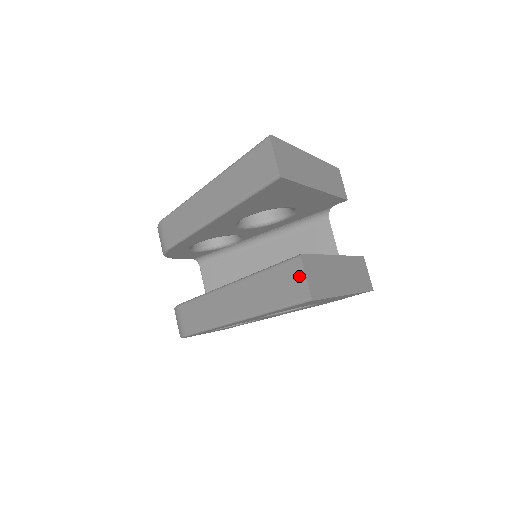
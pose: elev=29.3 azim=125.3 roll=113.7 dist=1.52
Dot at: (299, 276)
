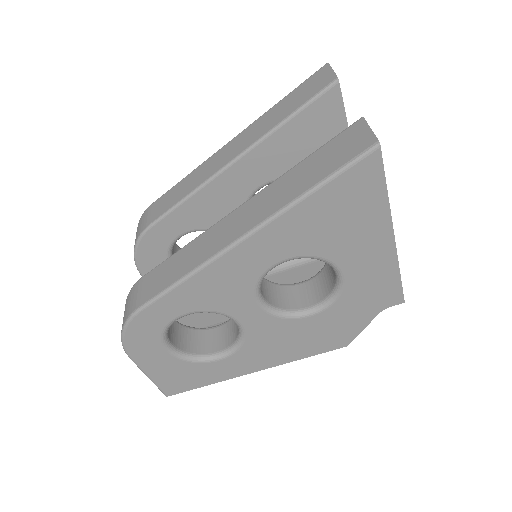
Dot at: (360, 133)
